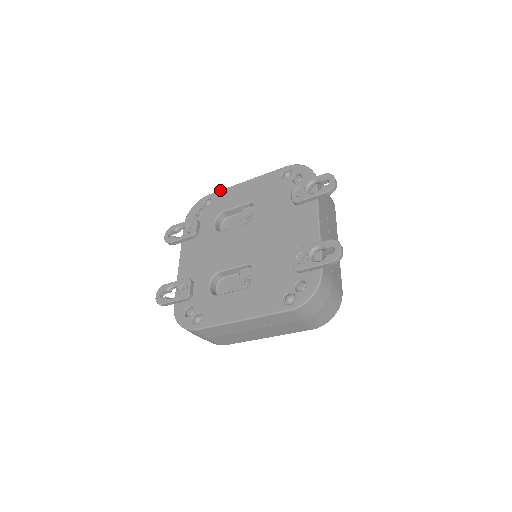
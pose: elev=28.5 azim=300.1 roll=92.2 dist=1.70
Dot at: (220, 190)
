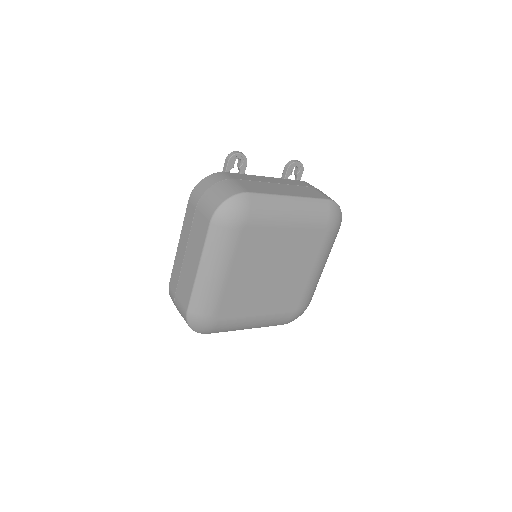
Dot at: occluded
